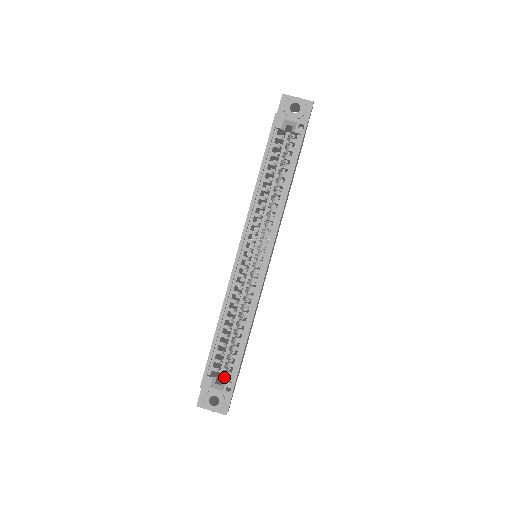
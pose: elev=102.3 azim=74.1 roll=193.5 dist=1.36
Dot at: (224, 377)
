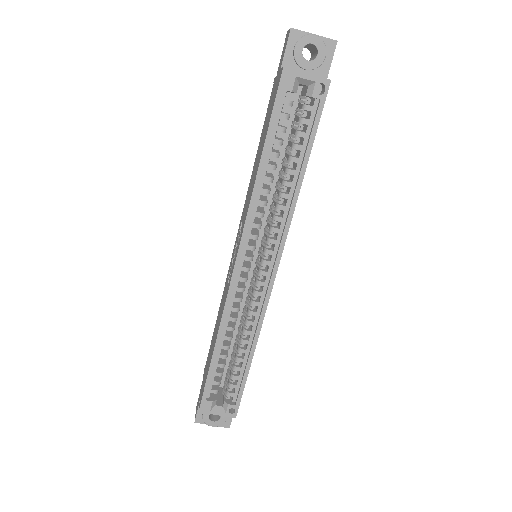
Dot at: (225, 397)
